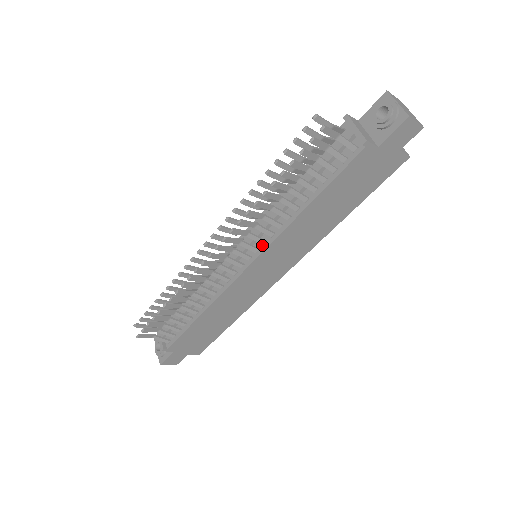
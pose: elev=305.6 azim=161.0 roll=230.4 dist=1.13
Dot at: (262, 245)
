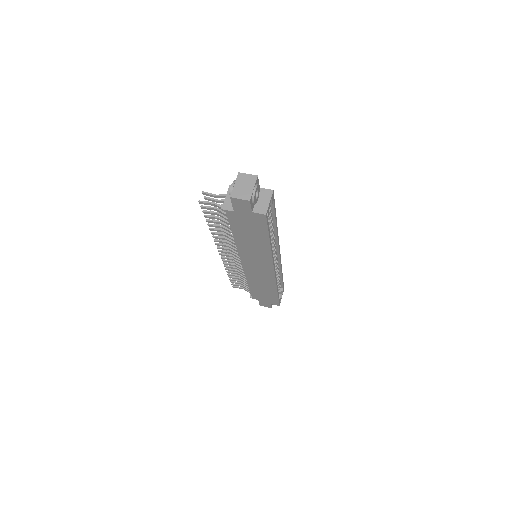
Dot at: occluded
